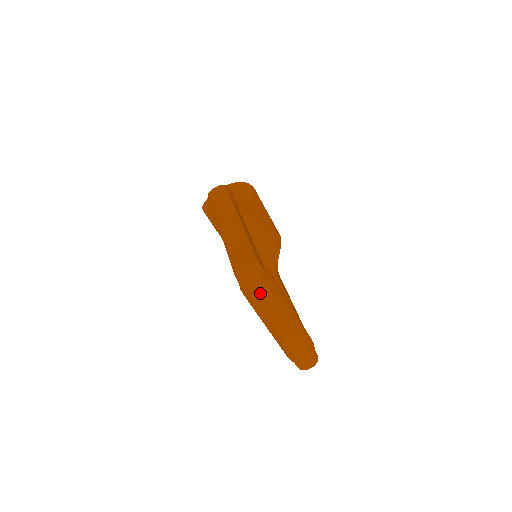
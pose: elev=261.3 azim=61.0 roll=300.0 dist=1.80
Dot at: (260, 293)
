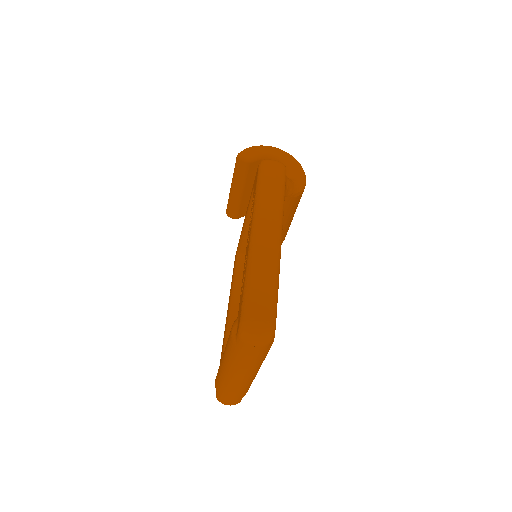
Dot at: (251, 353)
